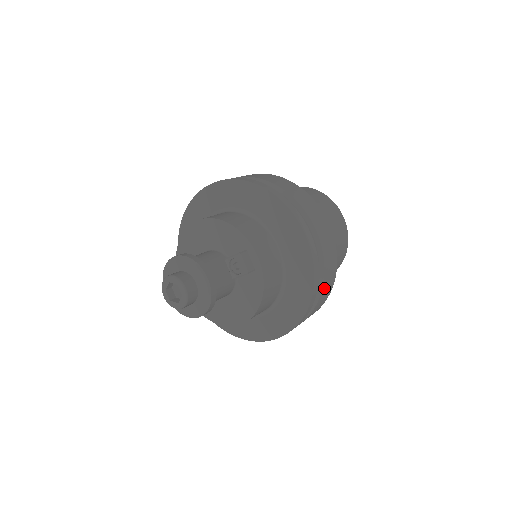
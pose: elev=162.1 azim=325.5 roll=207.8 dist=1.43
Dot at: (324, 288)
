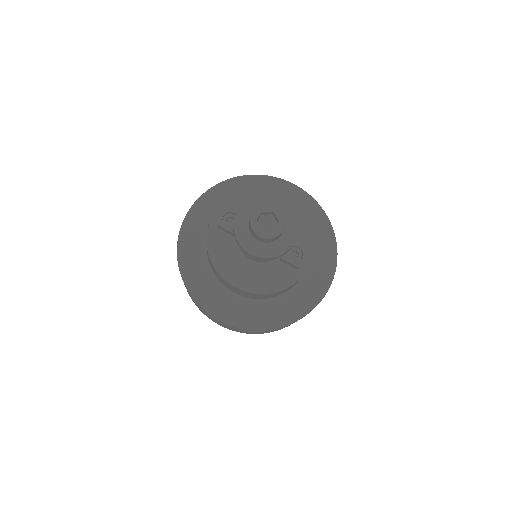
Dot at: occluded
